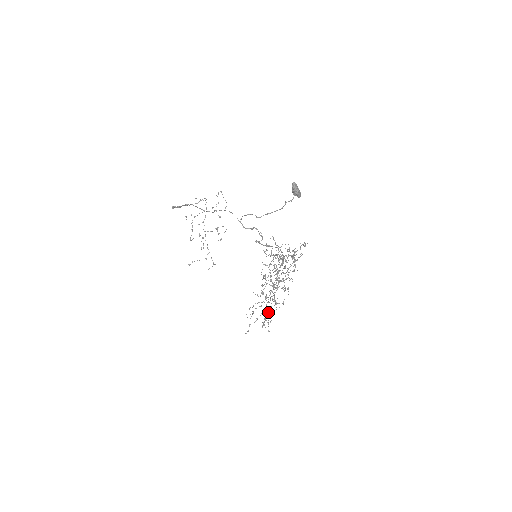
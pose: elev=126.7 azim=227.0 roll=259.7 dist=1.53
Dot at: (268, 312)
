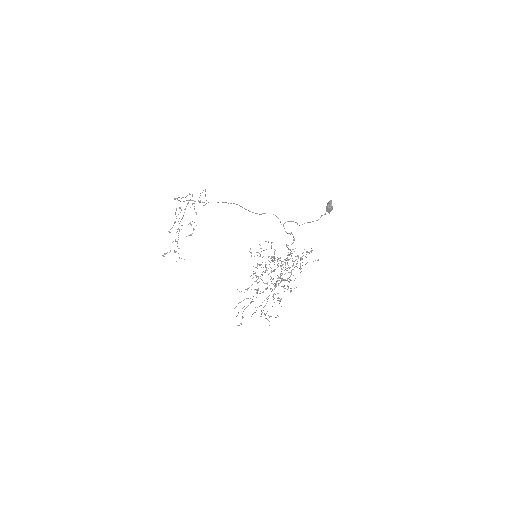
Dot at: (263, 307)
